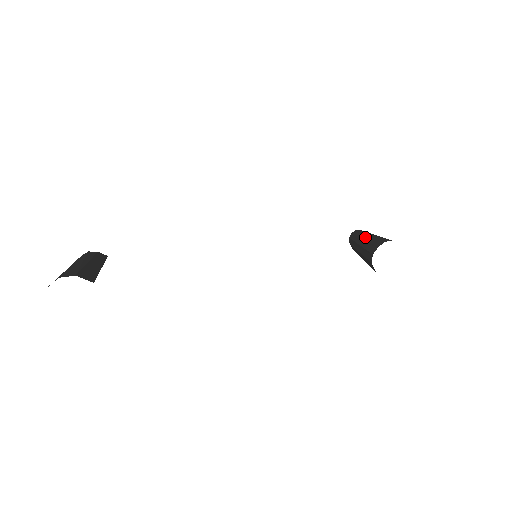
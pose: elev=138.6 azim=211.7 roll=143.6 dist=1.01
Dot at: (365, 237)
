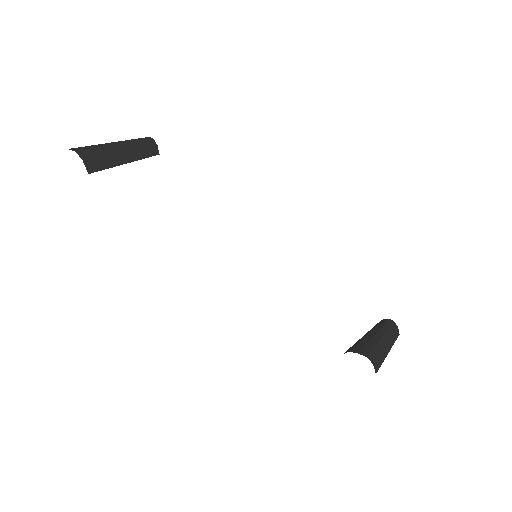
Dot at: (378, 335)
